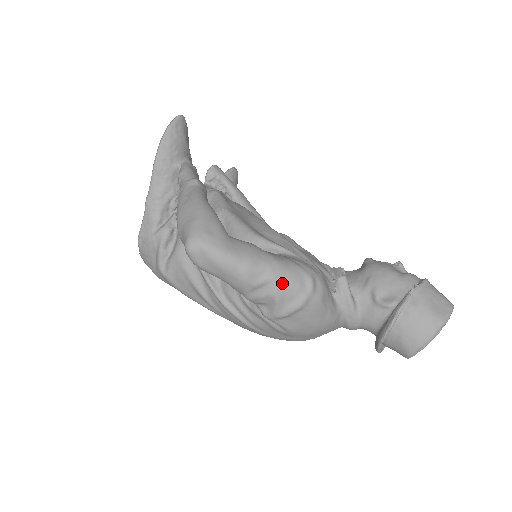
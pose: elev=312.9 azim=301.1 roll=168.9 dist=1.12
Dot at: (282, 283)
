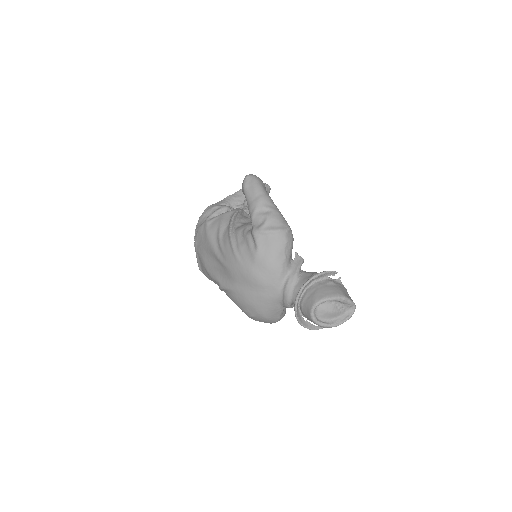
Dot at: (276, 215)
